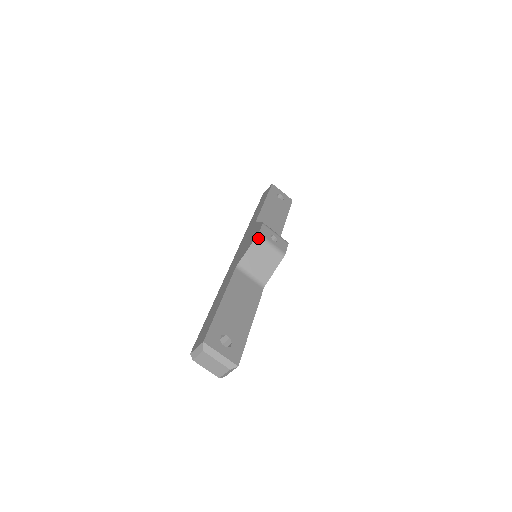
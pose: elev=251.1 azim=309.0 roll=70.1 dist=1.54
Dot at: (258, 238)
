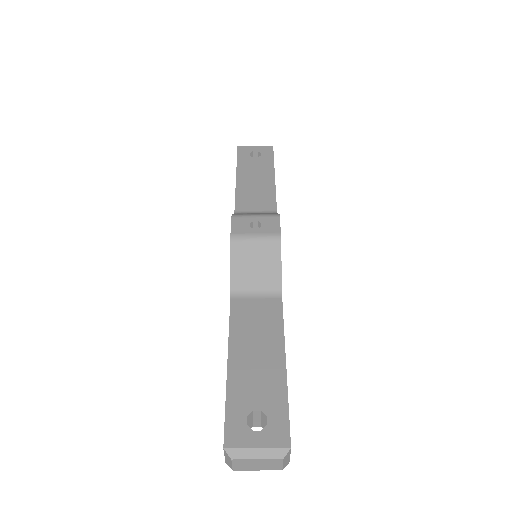
Dot at: (233, 242)
